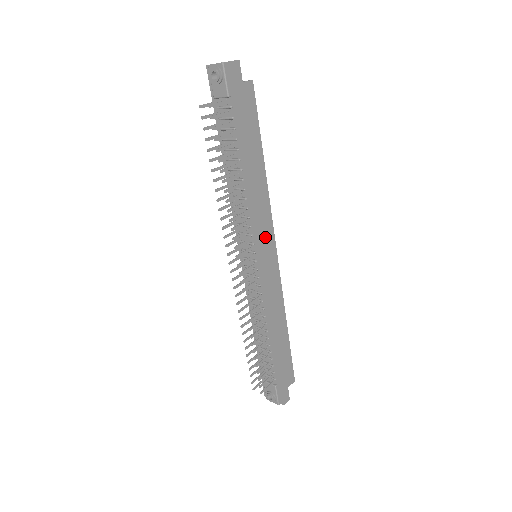
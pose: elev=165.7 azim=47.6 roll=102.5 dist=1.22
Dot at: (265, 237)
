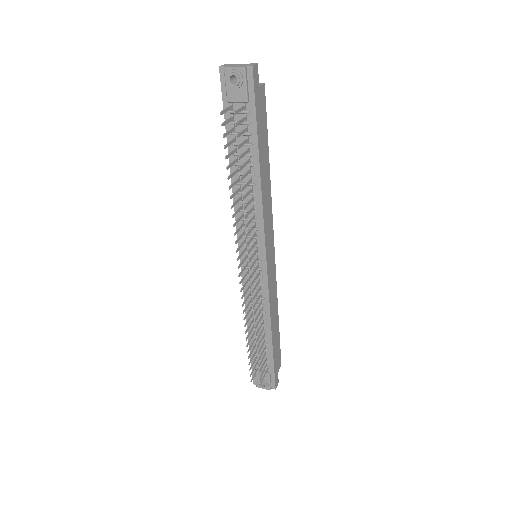
Dot at: (269, 238)
